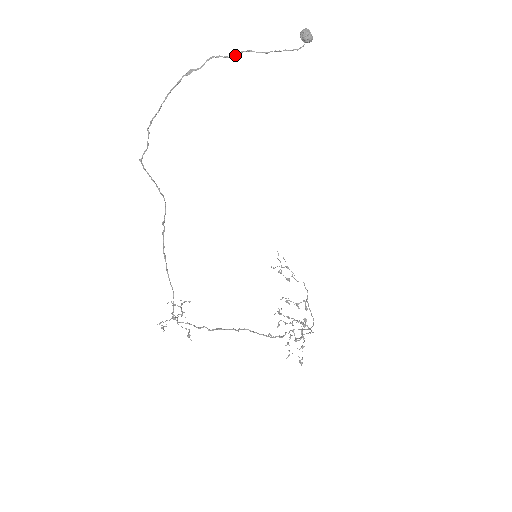
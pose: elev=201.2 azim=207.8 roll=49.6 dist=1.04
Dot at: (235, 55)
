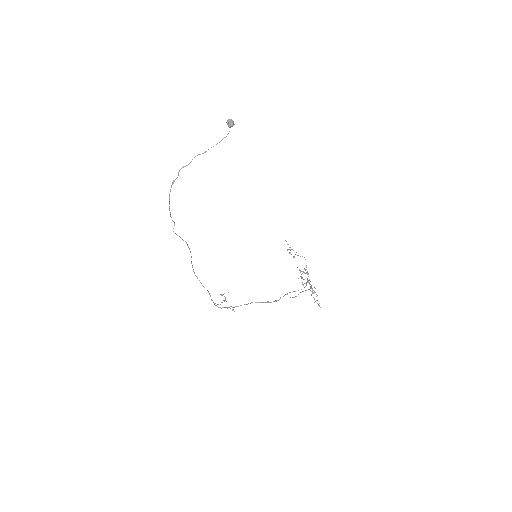
Dot at: (191, 161)
